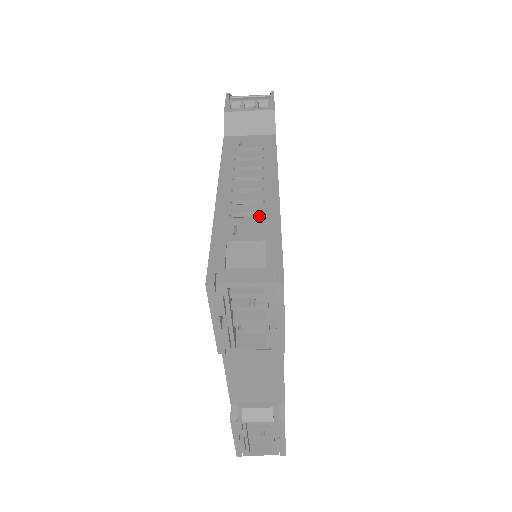
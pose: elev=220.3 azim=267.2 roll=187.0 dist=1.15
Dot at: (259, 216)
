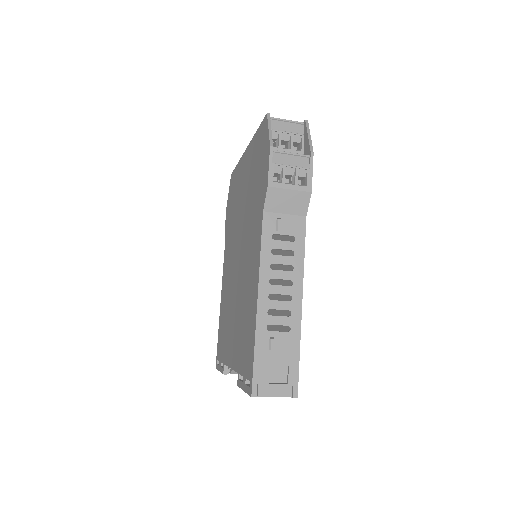
Dot at: occluded
